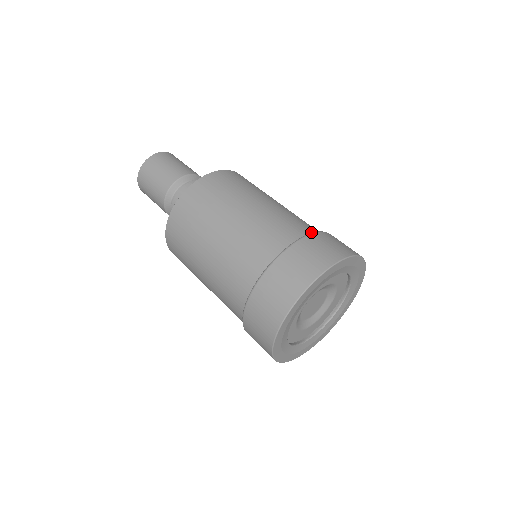
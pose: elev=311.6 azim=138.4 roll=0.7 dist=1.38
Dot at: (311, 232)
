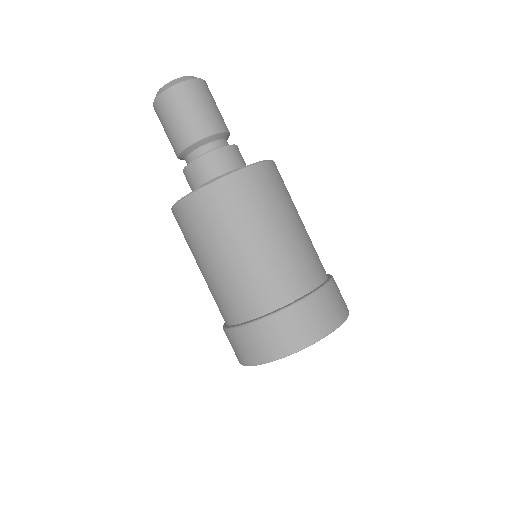
Dot at: occluded
